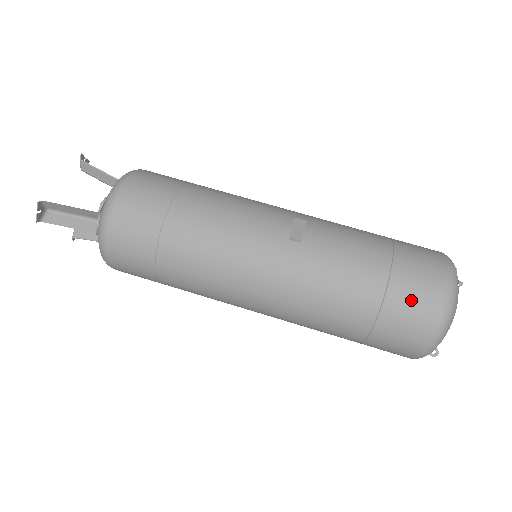
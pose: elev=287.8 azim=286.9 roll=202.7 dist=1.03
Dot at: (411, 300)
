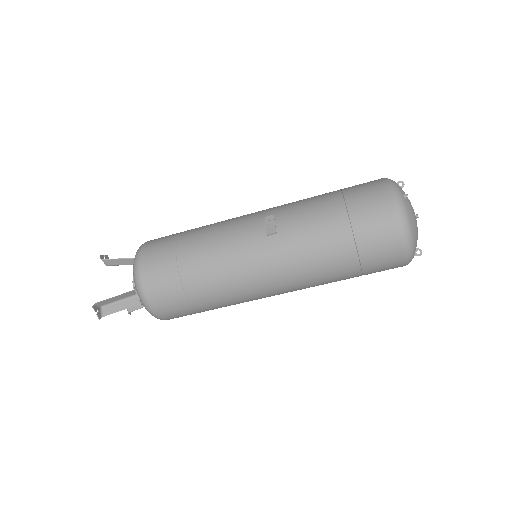
Dot at: (374, 230)
